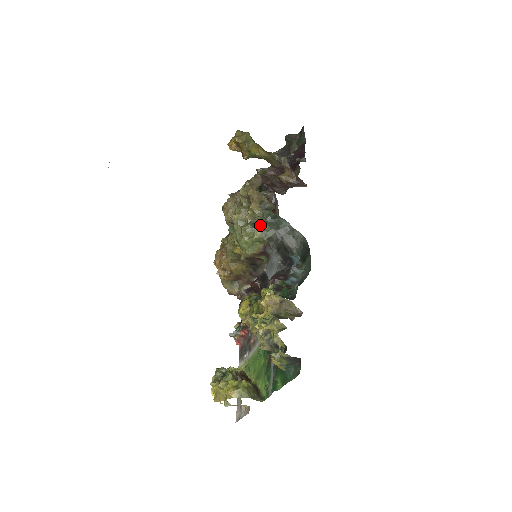
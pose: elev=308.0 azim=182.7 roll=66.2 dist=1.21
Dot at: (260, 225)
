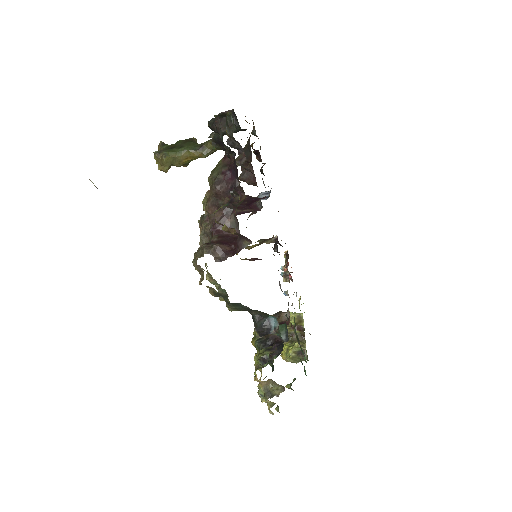
Dot at: (226, 306)
